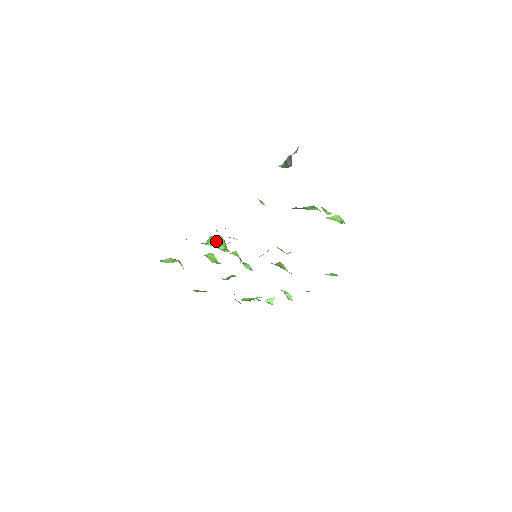
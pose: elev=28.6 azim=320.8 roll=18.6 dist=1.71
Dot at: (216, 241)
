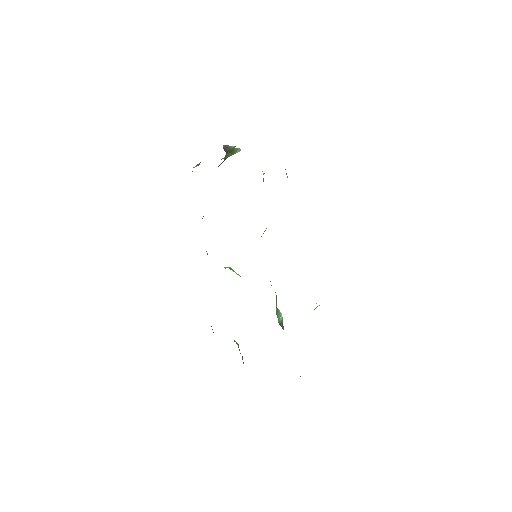
Dot at: occluded
